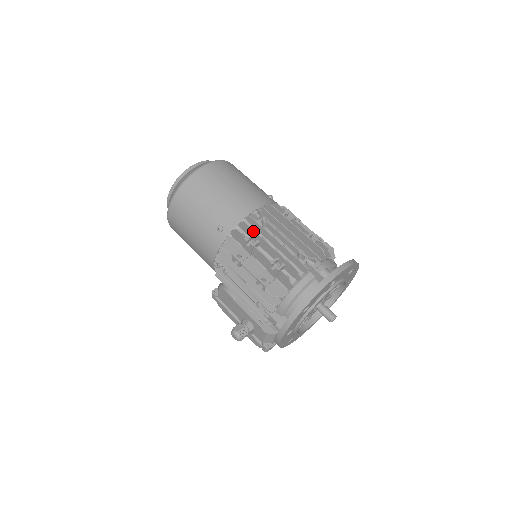
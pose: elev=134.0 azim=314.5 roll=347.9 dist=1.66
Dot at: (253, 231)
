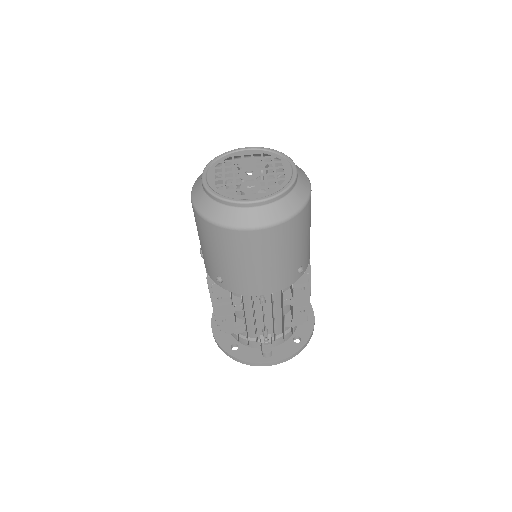
Dot at: (242, 308)
